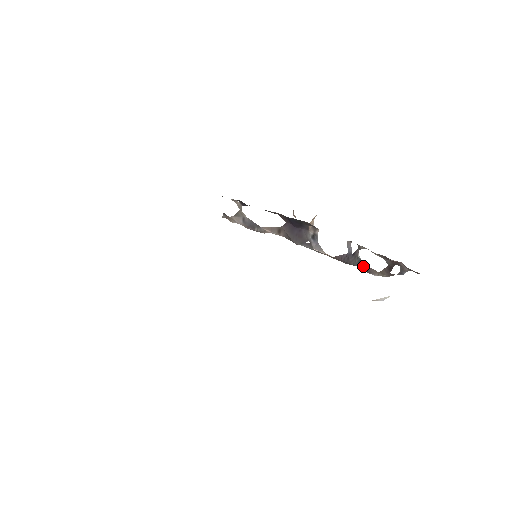
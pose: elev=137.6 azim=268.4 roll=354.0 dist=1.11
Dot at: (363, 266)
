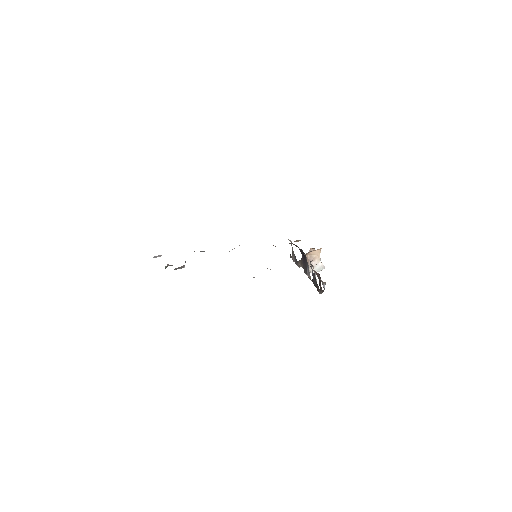
Dot at: (317, 285)
